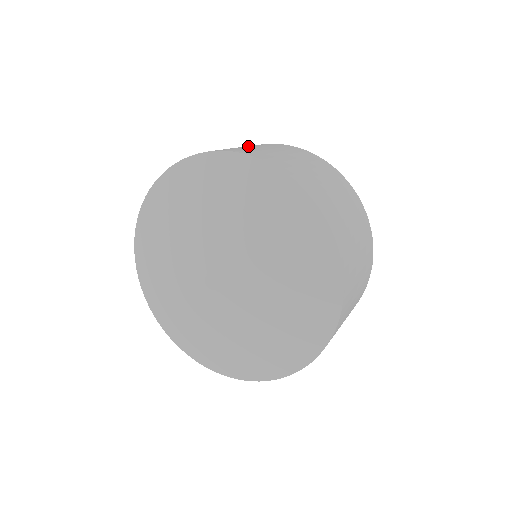
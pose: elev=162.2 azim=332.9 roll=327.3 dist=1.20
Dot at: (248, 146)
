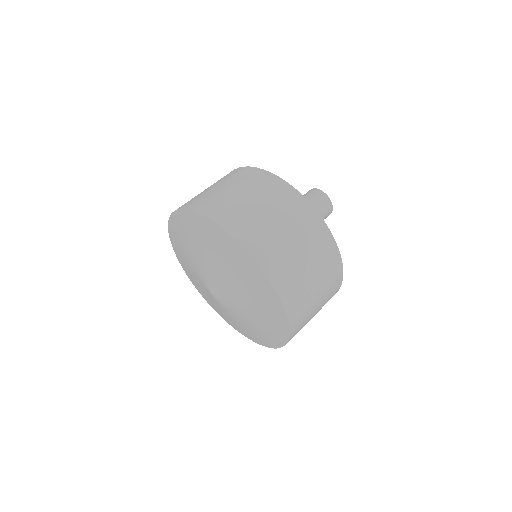
Dot at: (242, 191)
